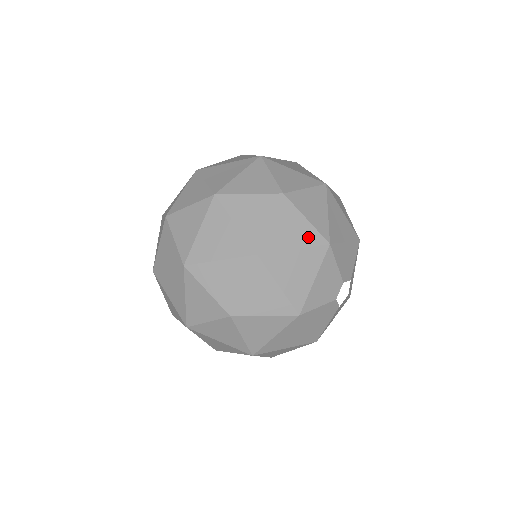
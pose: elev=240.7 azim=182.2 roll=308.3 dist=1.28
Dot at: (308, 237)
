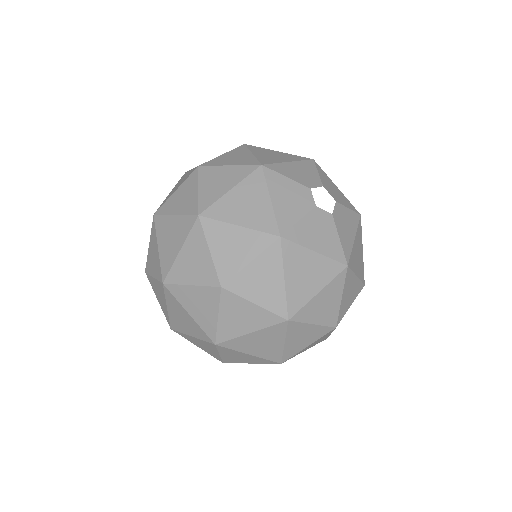
Dot at: (238, 174)
